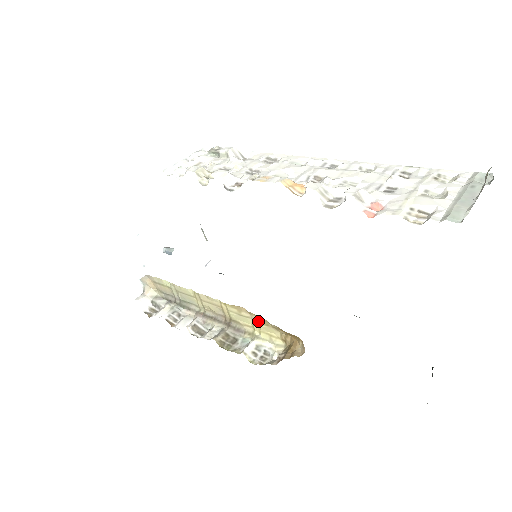
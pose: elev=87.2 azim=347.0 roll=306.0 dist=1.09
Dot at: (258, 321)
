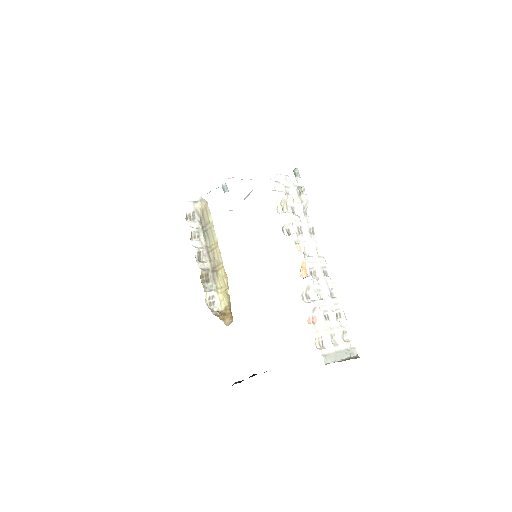
Dot at: (227, 291)
